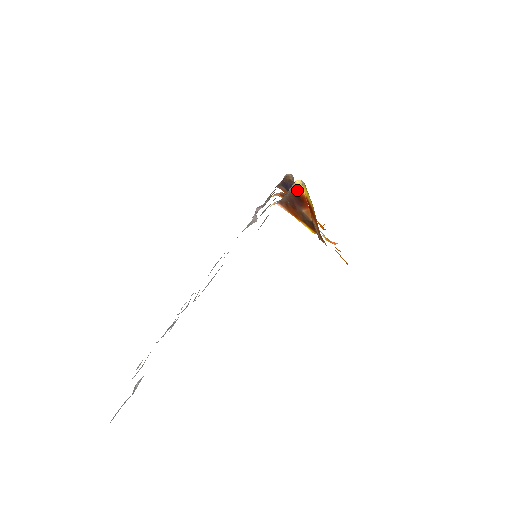
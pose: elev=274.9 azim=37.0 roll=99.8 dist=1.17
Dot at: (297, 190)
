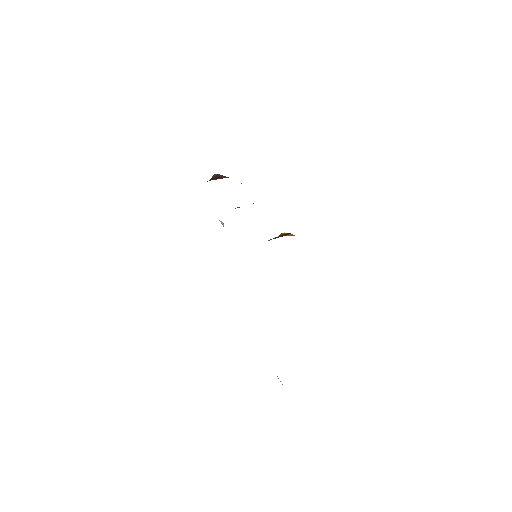
Dot at: (281, 235)
